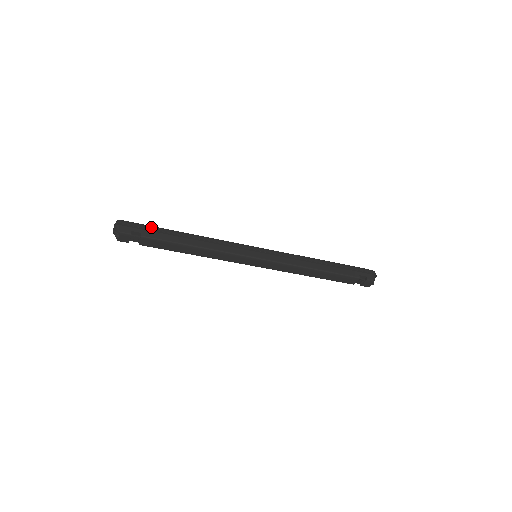
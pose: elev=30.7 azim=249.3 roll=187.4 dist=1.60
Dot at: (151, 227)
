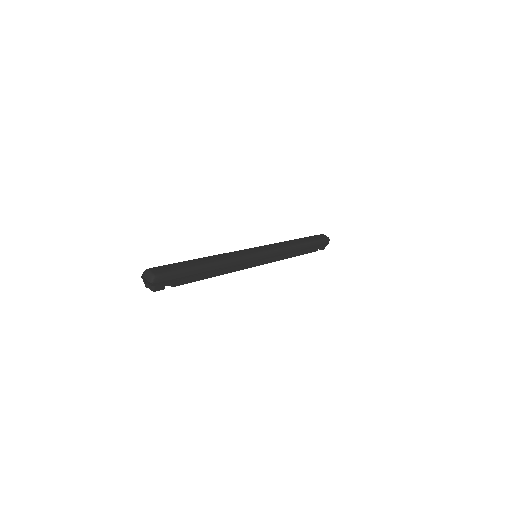
Dot at: (183, 273)
